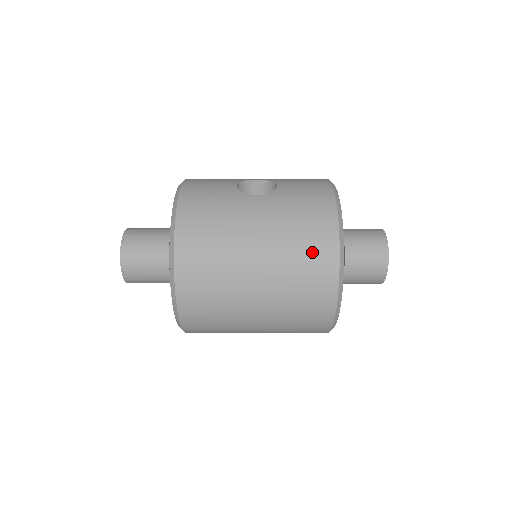
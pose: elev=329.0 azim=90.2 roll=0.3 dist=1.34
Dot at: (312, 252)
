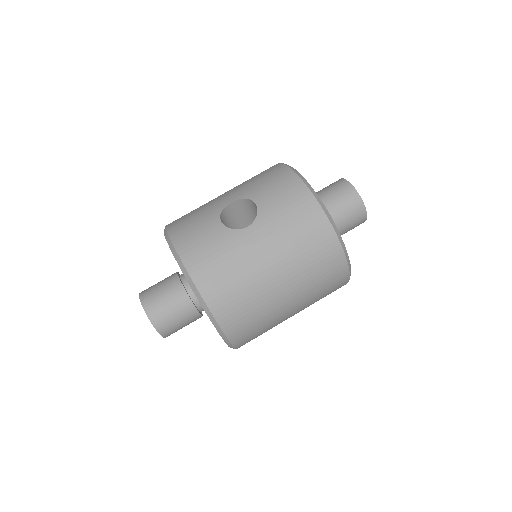
Dot at: (319, 253)
